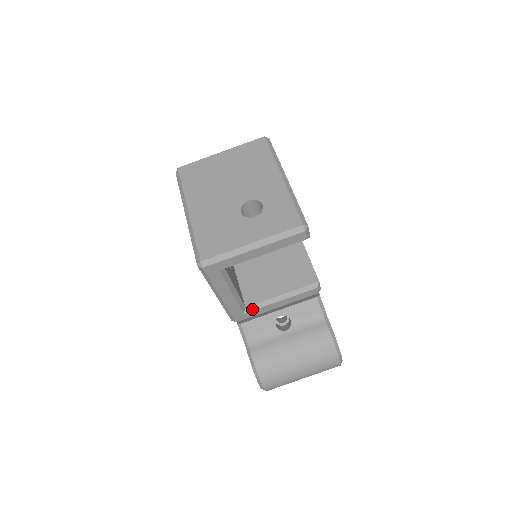
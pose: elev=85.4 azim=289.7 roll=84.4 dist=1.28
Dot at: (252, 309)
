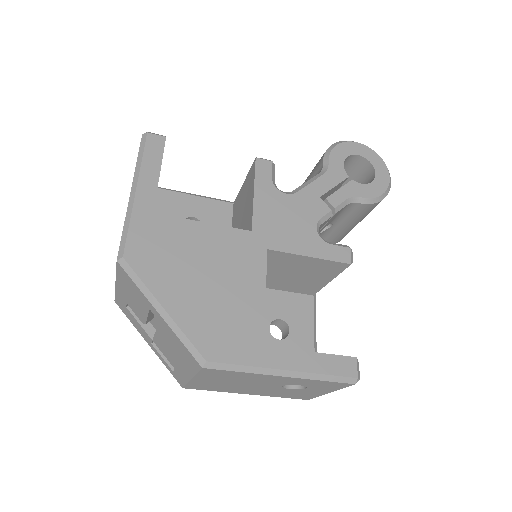
Dot at: occluded
